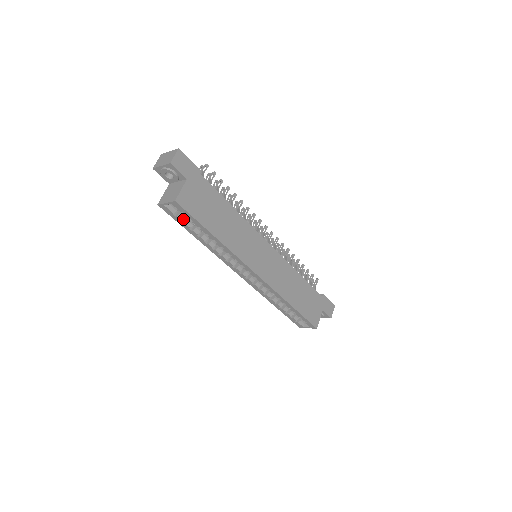
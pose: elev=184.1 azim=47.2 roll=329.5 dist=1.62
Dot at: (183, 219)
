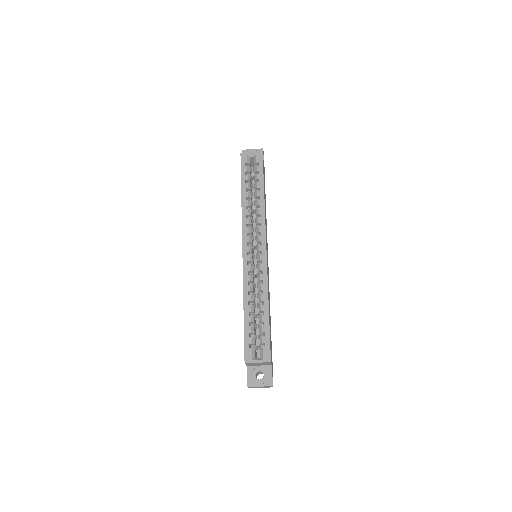
Dot at: (245, 175)
